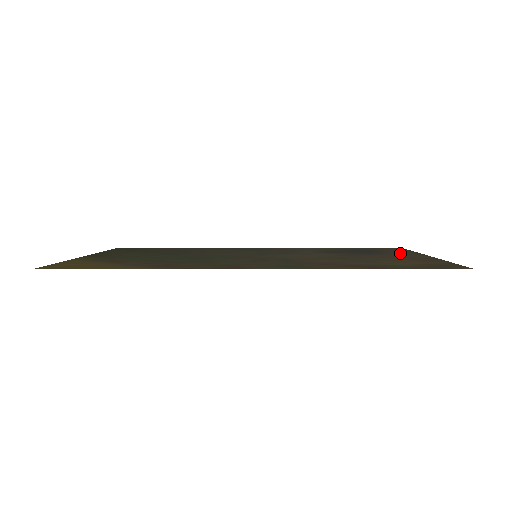
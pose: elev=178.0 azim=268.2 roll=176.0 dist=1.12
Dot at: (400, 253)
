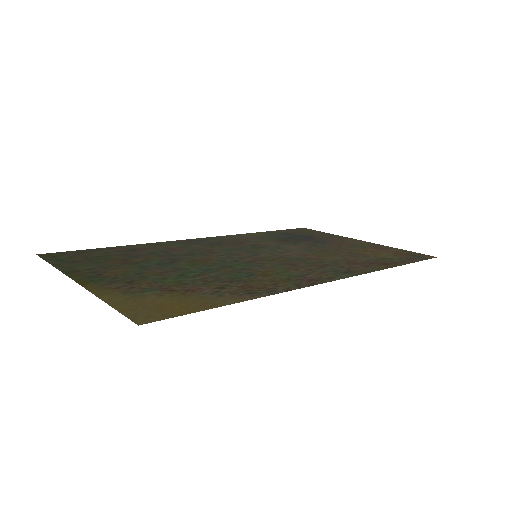
Dot at: (333, 238)
